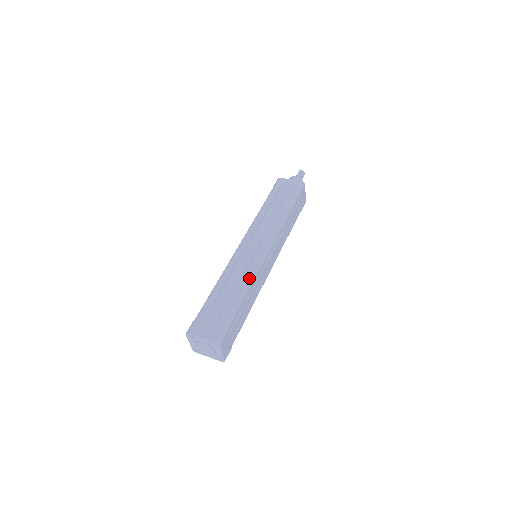
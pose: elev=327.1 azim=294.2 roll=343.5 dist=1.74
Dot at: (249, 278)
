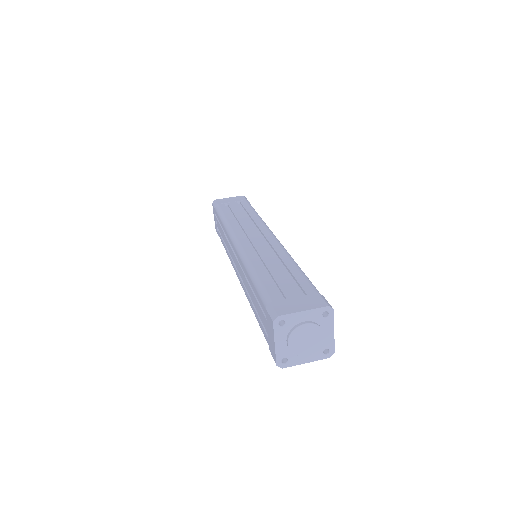
Dot at: (286, 254)
